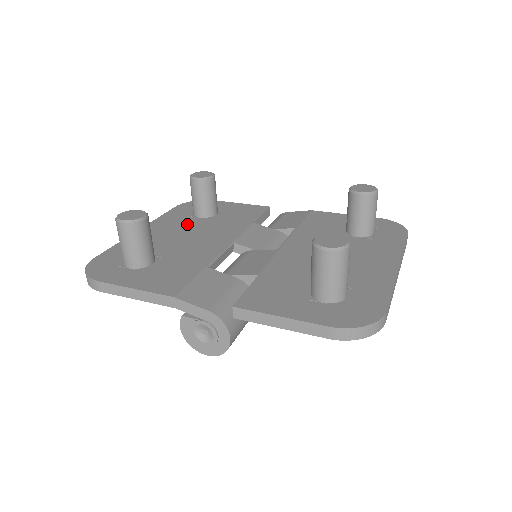
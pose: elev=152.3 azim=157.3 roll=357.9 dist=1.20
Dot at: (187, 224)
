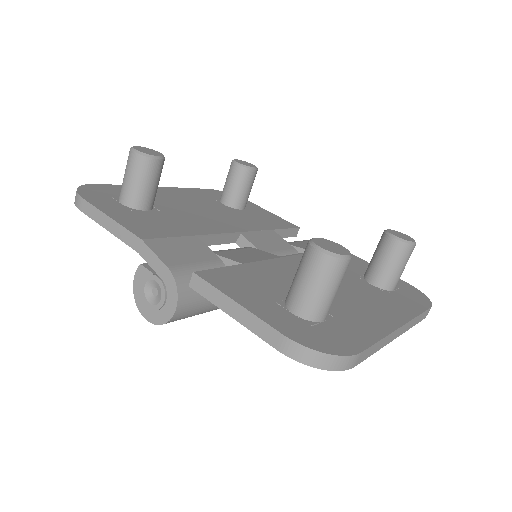
Dot at: (207, 203)
